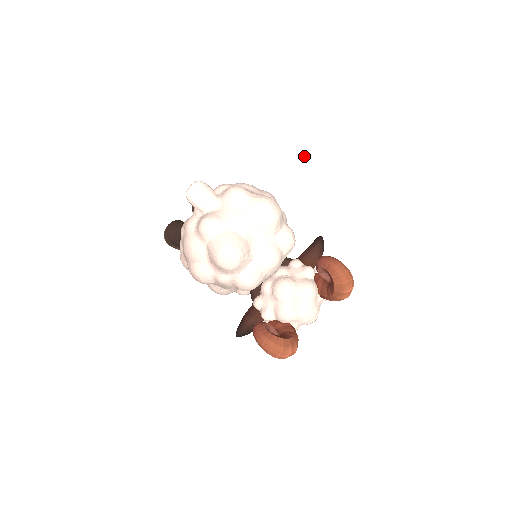
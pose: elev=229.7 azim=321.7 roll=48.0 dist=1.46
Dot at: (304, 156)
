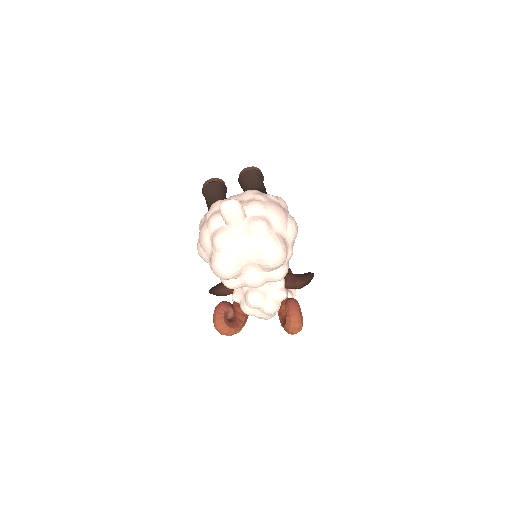
Dot at: (305, 277)
